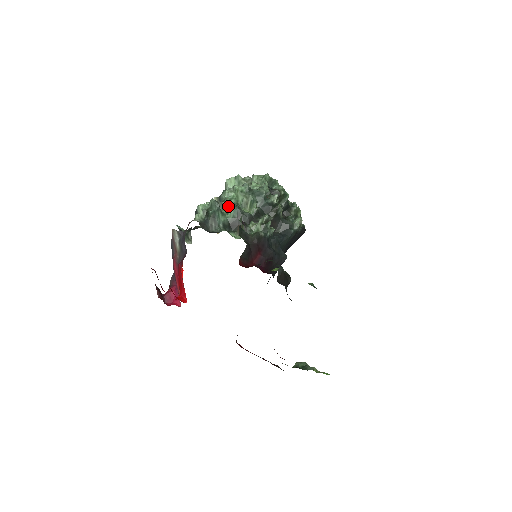
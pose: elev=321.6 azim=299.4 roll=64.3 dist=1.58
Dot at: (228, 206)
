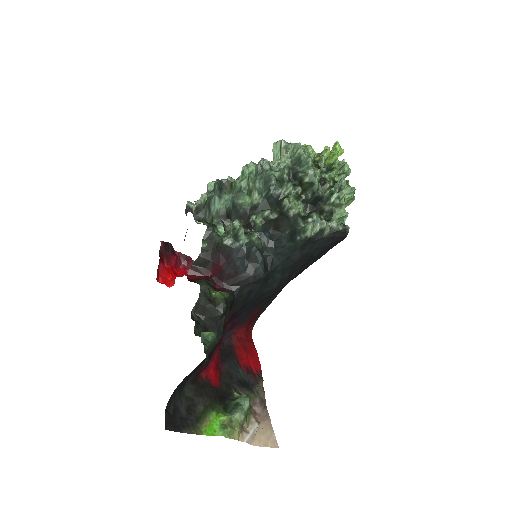
Dot at: (235, 189)
